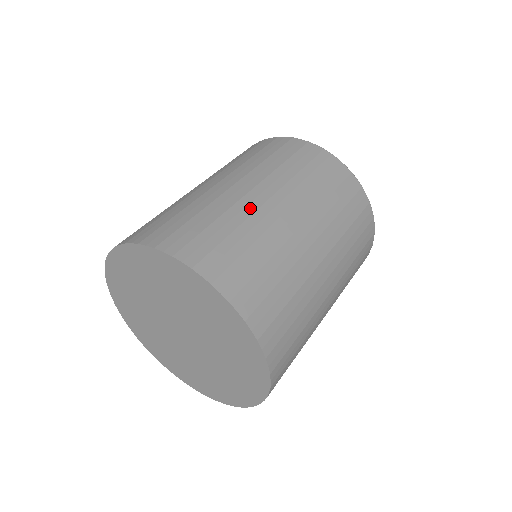
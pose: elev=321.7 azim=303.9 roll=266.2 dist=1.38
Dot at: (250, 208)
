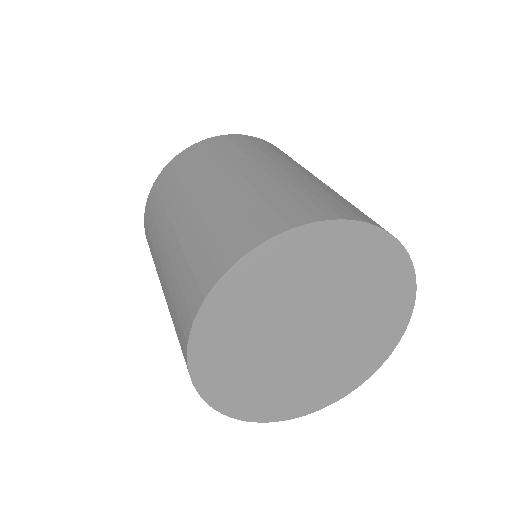
Dot at: (286, 176)
